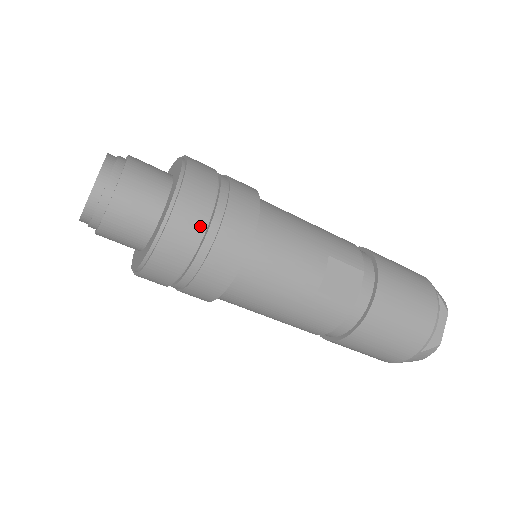
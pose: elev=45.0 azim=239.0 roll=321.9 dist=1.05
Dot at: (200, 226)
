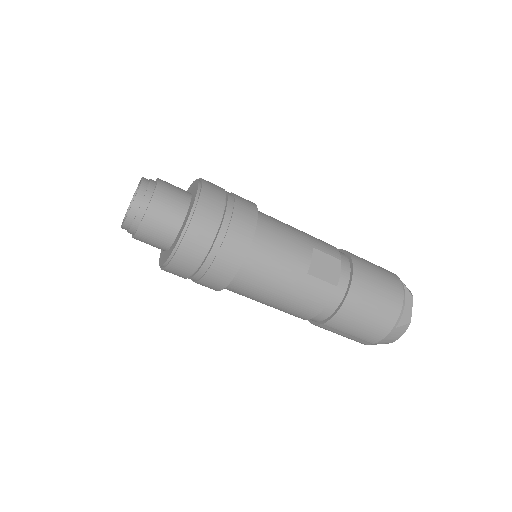
Dot at: (216, 220)
